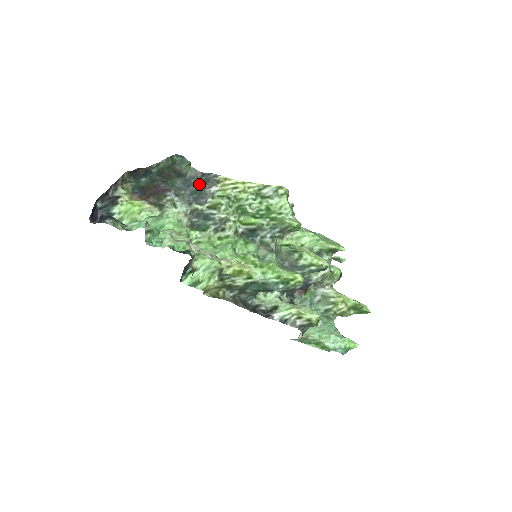
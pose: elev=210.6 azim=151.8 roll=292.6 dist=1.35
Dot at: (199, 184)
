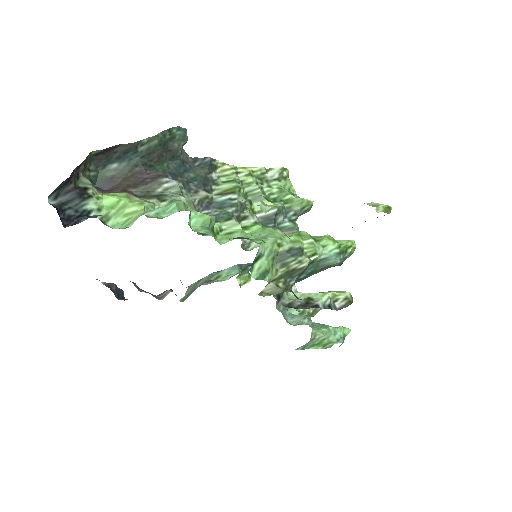
Dot at: (196, 170)
